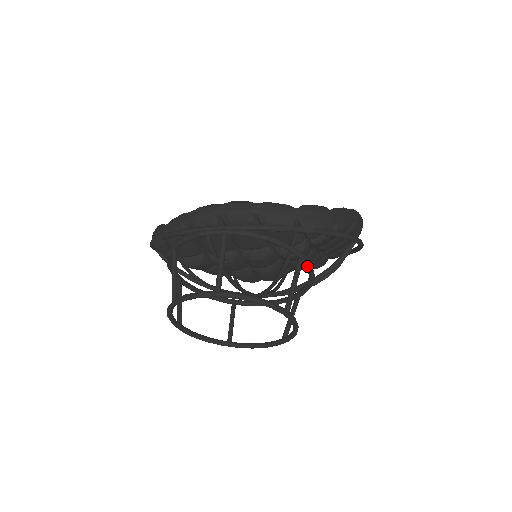
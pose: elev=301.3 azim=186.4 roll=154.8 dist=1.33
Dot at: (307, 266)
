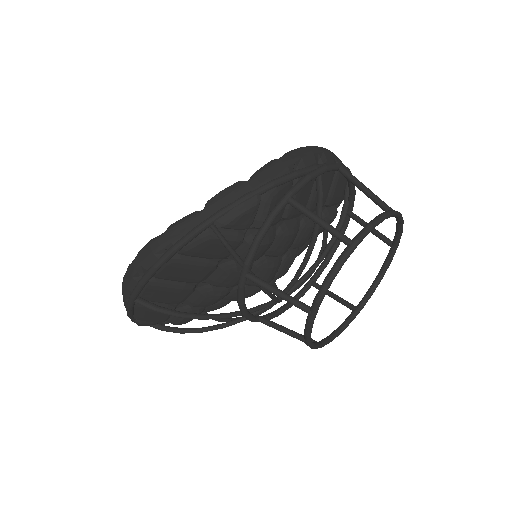
Dot at: occluded
